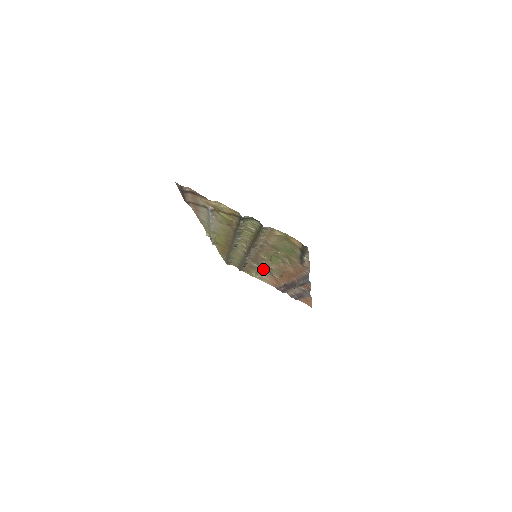
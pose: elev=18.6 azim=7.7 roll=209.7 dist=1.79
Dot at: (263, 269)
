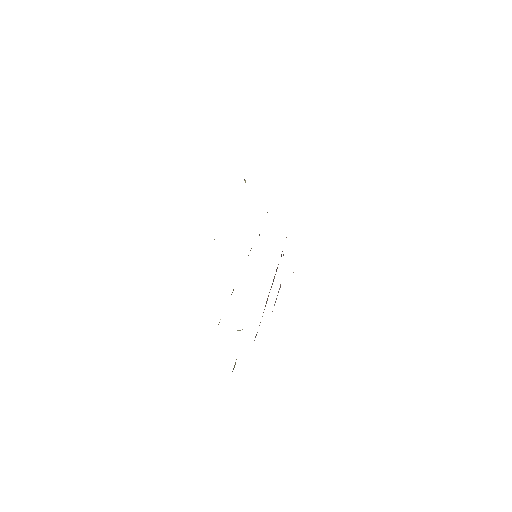
Dot at: occluded
